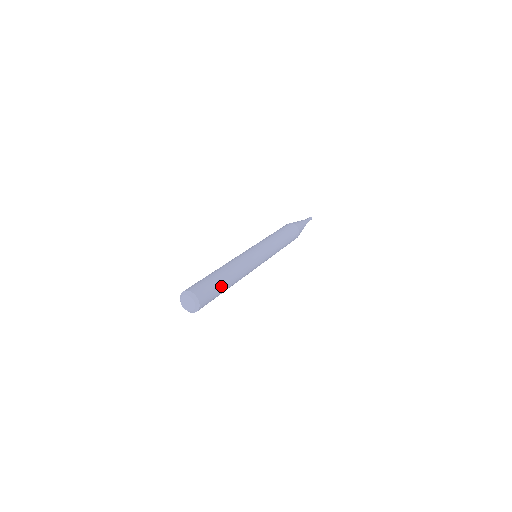
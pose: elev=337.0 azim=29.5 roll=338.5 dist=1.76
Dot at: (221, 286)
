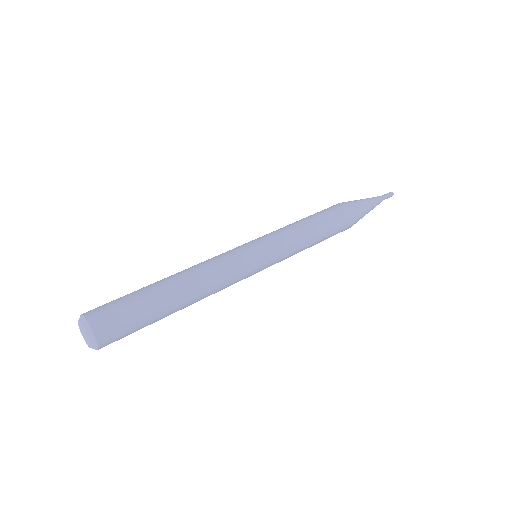
Dot at: (152, 307)
